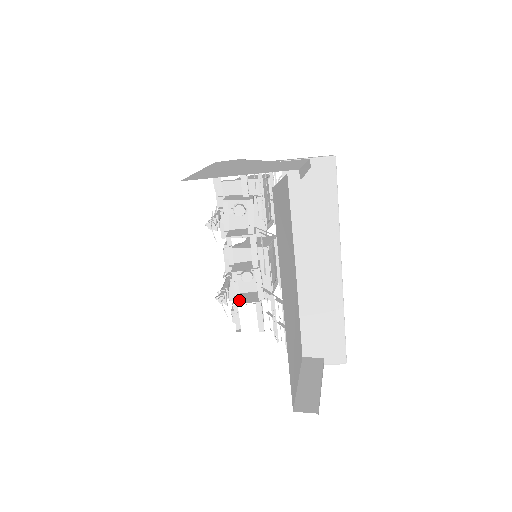
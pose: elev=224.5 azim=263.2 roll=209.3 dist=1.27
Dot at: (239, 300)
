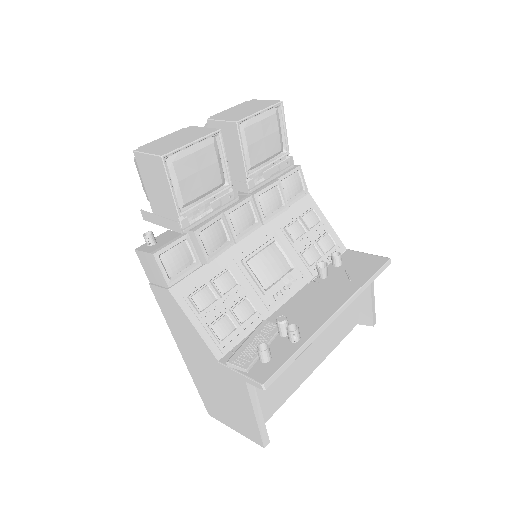
Dot at: occluded
